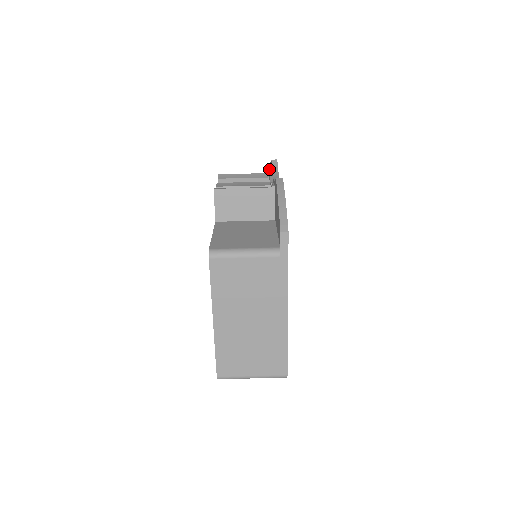
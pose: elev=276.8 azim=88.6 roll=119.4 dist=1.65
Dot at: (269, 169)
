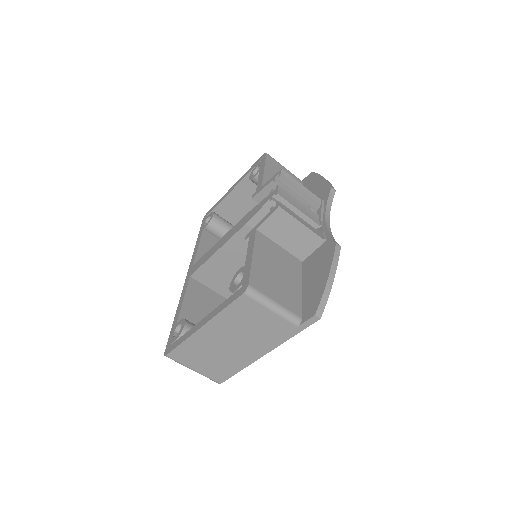
Dot at: (315, 173)
